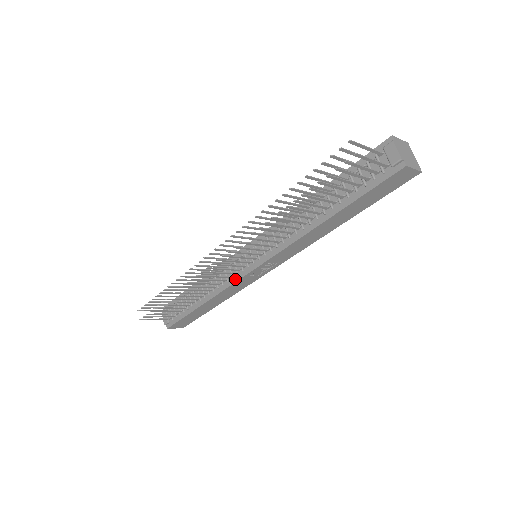
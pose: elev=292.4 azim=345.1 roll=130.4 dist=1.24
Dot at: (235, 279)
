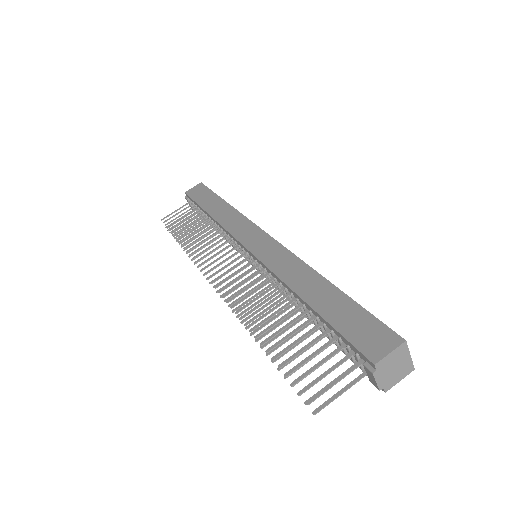
Dot at: occluded
